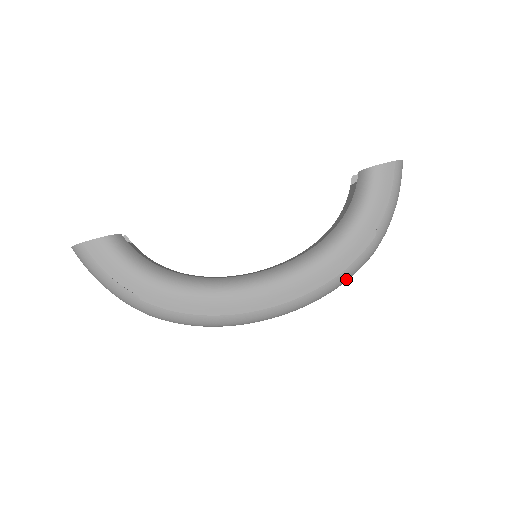
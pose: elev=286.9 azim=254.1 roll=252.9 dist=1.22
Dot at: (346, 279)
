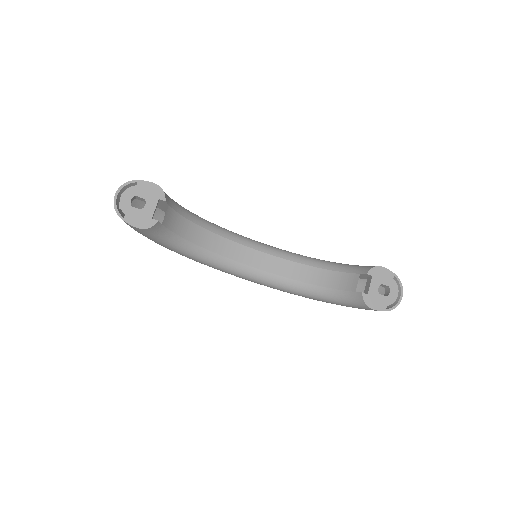
Dot at: occluded
